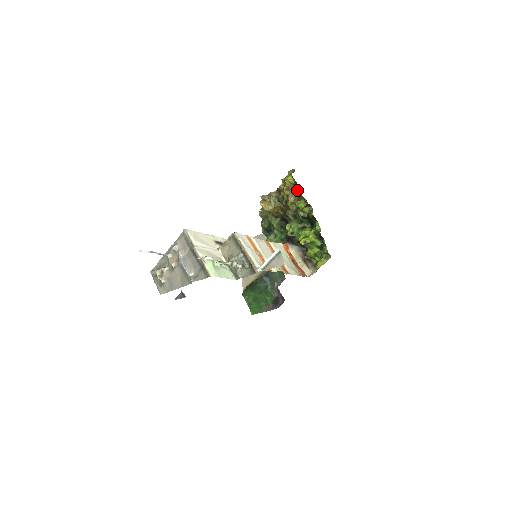
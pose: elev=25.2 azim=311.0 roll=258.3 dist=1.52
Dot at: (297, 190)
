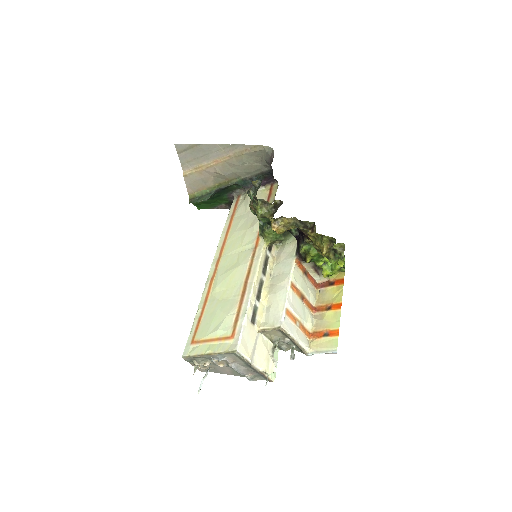
Dot at: (339, 256)
